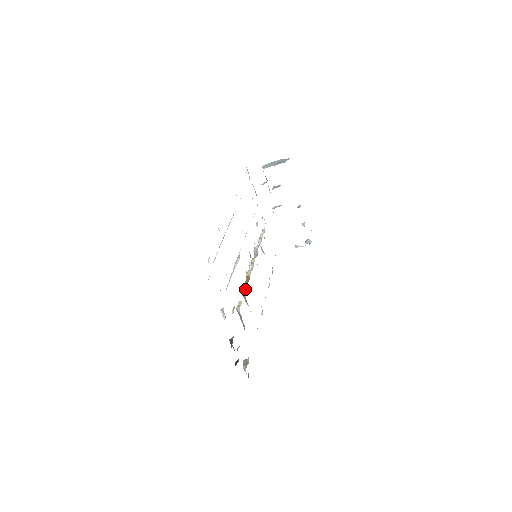
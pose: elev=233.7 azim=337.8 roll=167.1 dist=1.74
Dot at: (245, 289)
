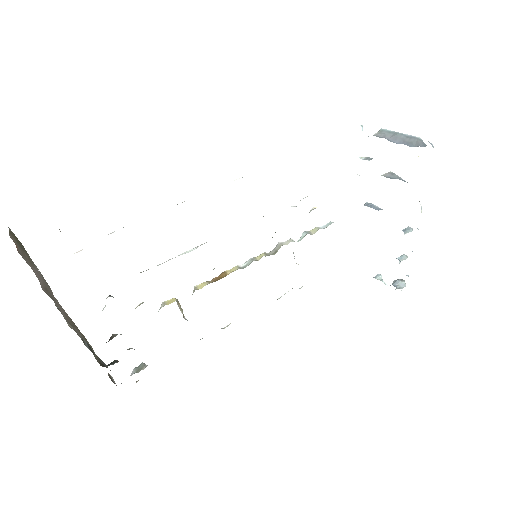
Dot at: (201, 287)
